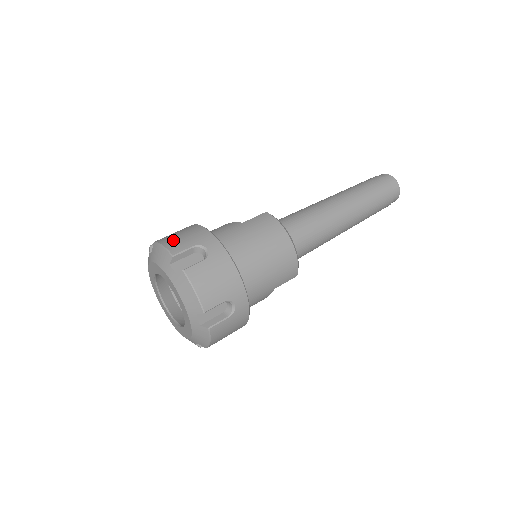
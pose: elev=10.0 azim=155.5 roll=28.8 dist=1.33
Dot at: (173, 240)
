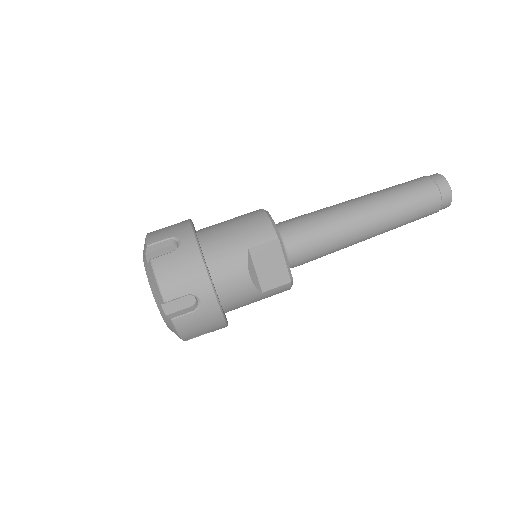
Dot at: occluded
